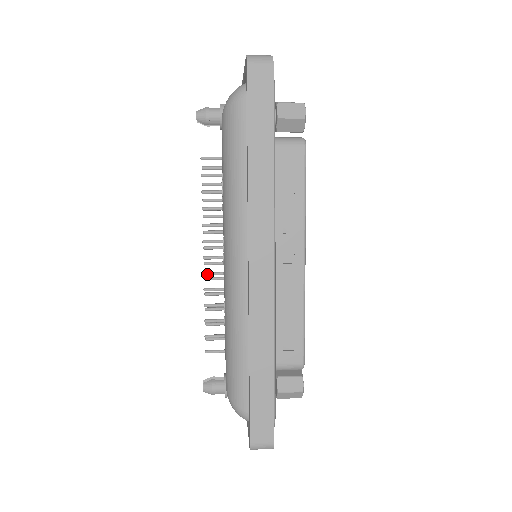
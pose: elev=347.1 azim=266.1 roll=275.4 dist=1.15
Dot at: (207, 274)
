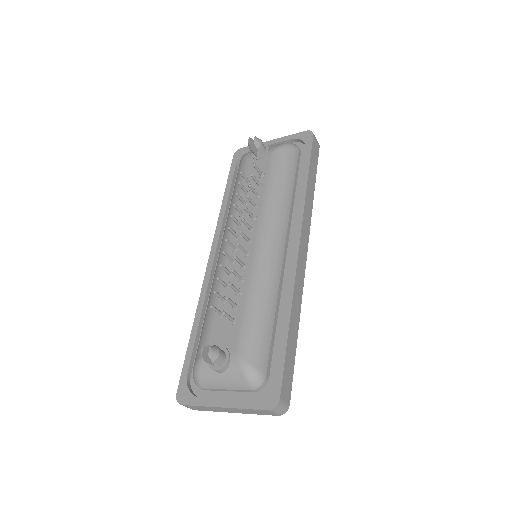
Dot at: (240, 245)
